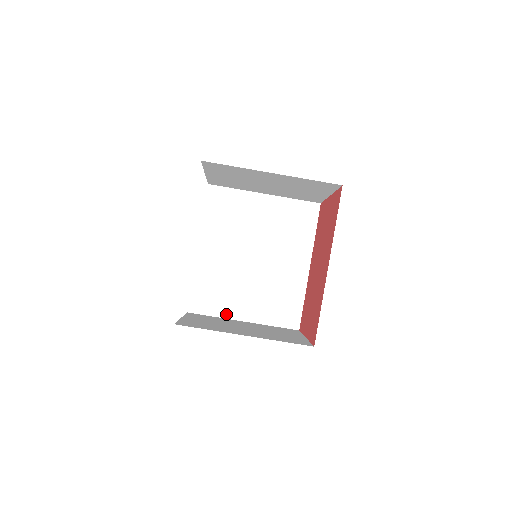
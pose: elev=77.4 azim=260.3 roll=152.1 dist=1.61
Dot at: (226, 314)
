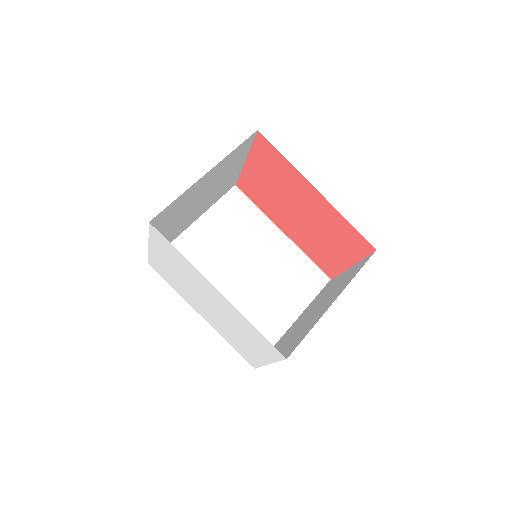
Dot at: (279, 333)
